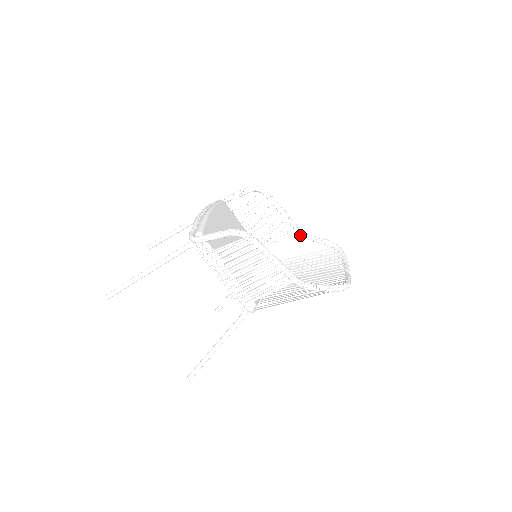
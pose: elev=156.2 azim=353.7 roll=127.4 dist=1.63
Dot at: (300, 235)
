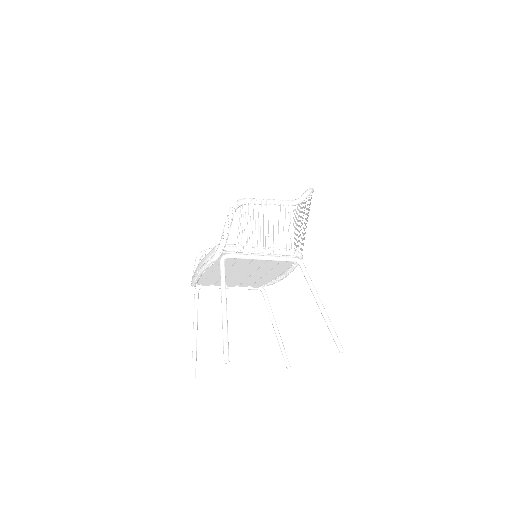
Dot at: occluded
